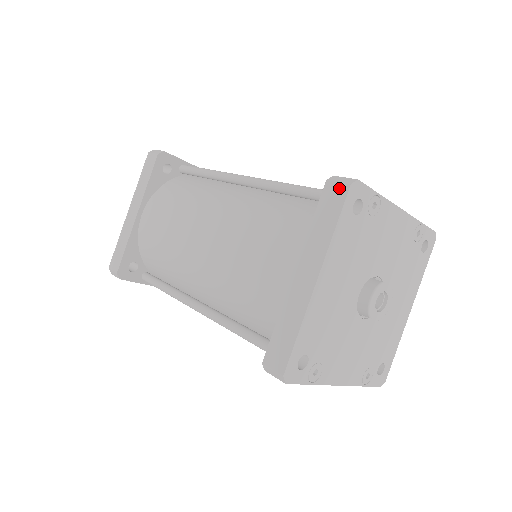
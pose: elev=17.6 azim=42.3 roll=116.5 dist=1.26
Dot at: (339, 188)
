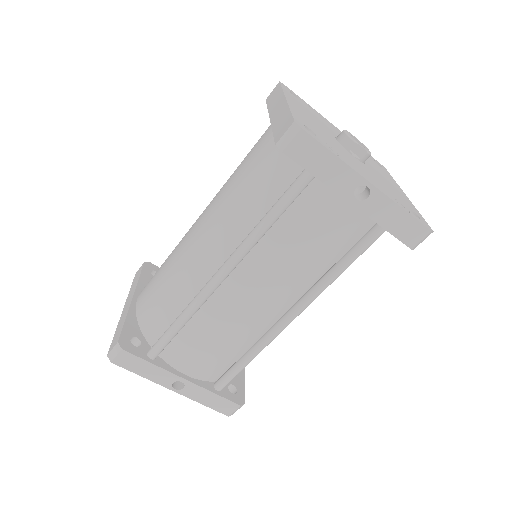
Dot at: (274, 89)
